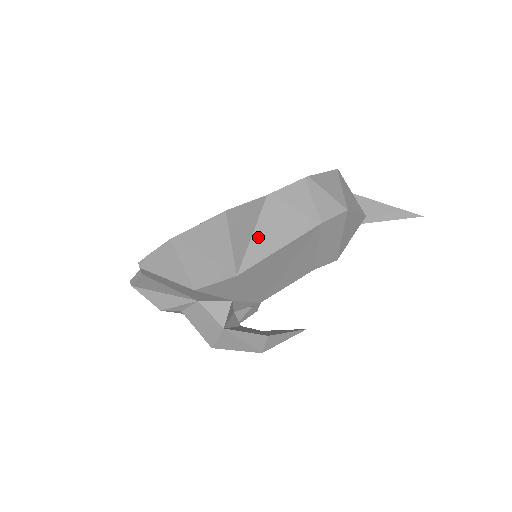
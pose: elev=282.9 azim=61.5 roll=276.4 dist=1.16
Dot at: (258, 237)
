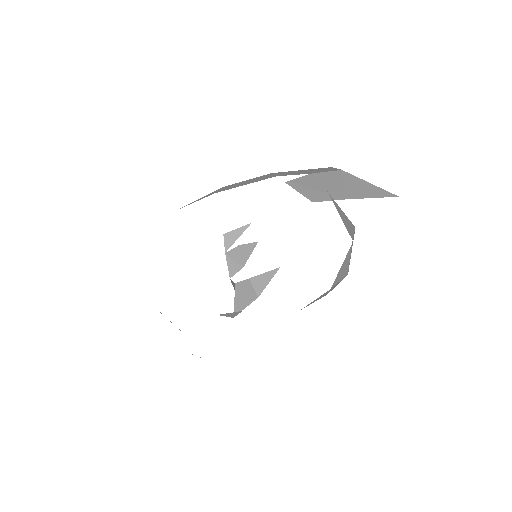
Dot at: occluded
